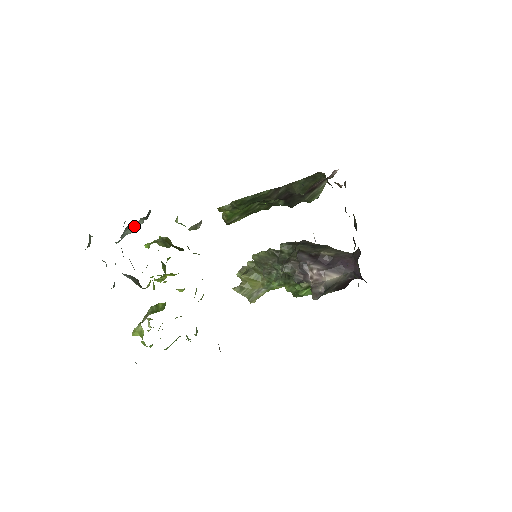
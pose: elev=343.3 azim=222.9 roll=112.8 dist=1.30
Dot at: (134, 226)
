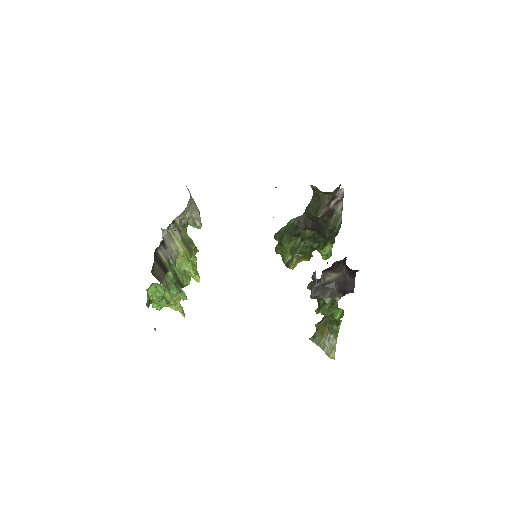
Dot at: occluded
